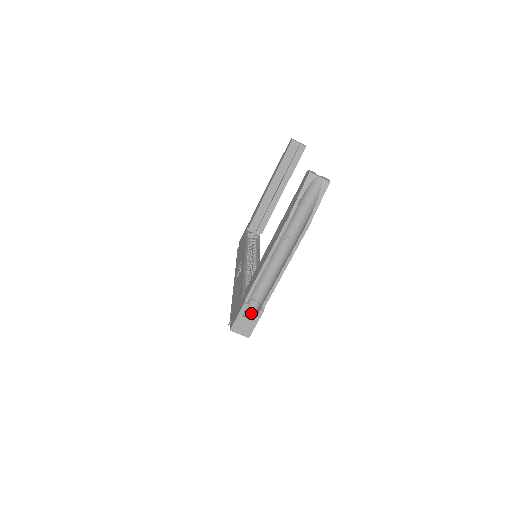
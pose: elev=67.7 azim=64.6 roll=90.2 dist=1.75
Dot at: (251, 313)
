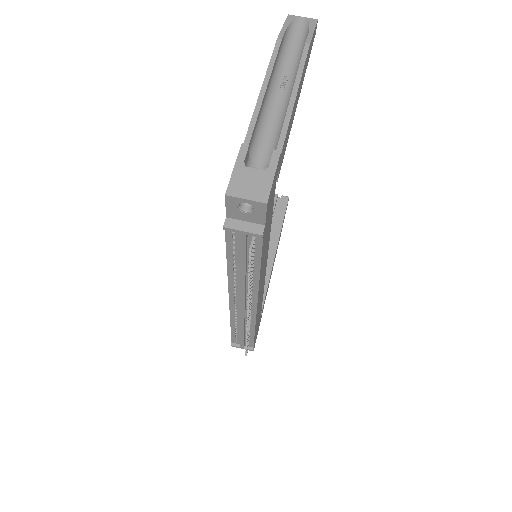
Dot at: occluded
